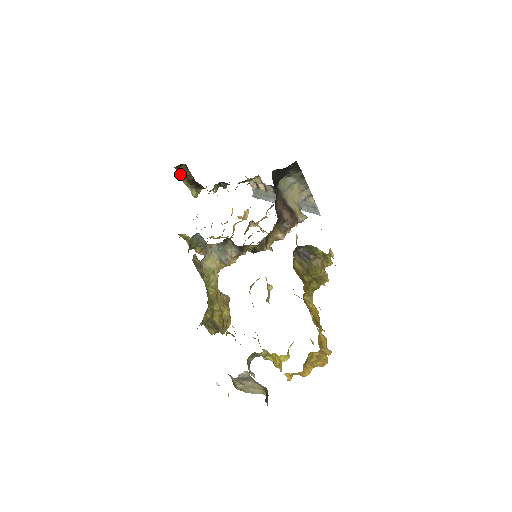
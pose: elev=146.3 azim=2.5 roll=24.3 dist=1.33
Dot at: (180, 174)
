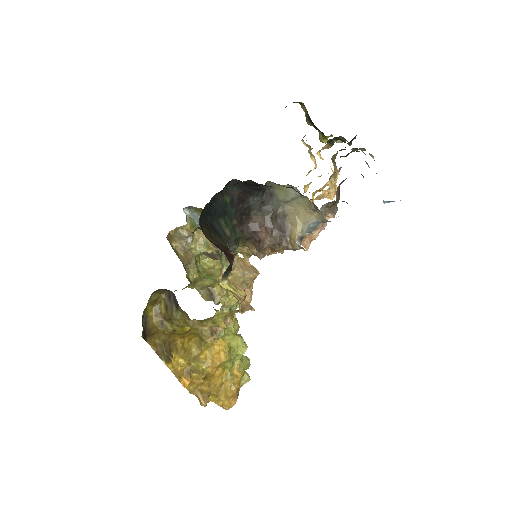
Dot at: (305, 111)
